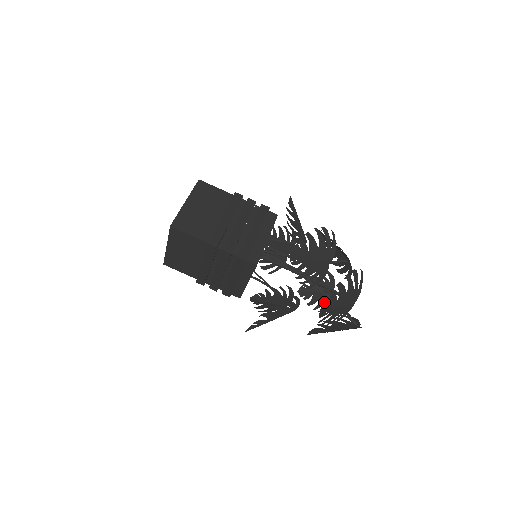
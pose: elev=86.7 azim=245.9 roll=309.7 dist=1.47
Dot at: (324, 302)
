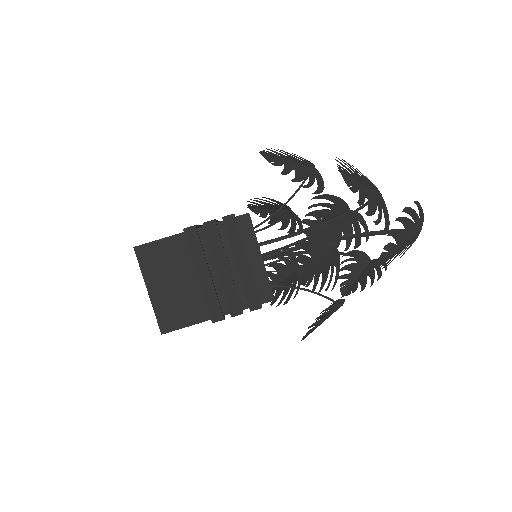
Dot at: (373, 272)
